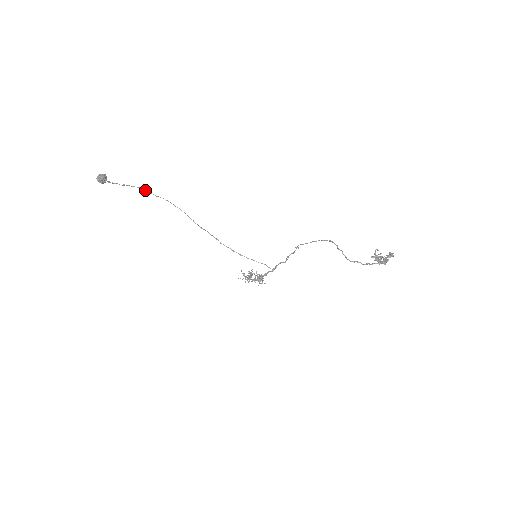
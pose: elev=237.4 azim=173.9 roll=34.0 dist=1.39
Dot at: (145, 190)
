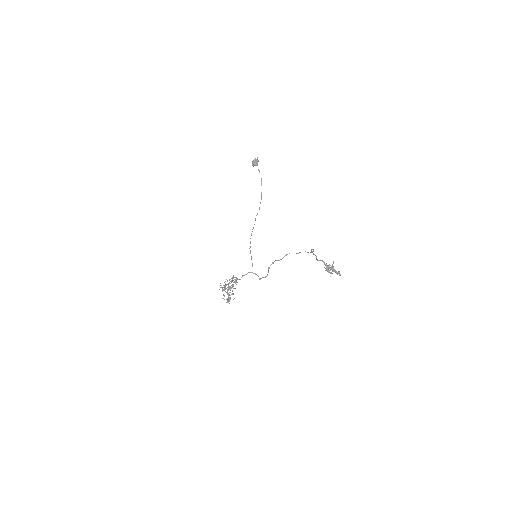
Dot at: occluded
